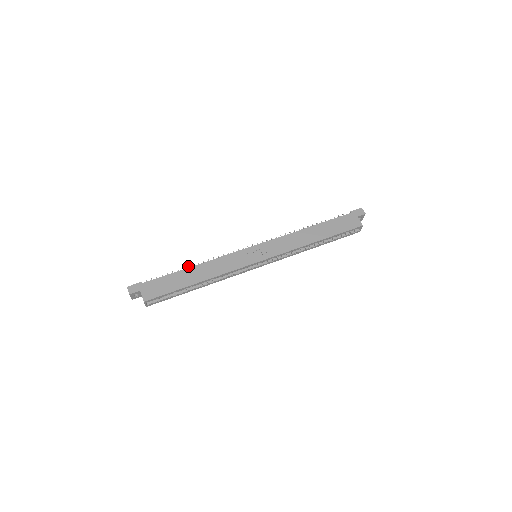
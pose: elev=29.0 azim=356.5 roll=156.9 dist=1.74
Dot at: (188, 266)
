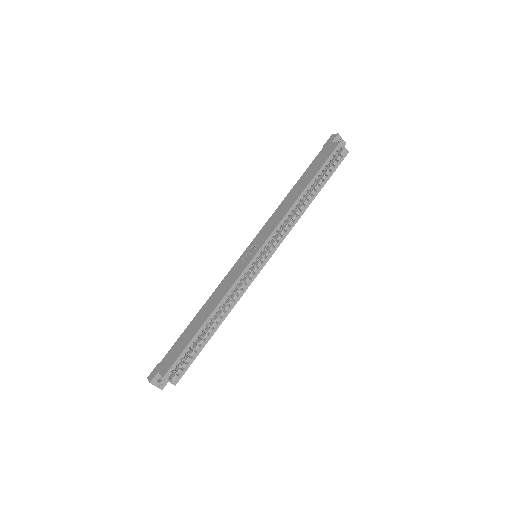
Dot at: occluded
